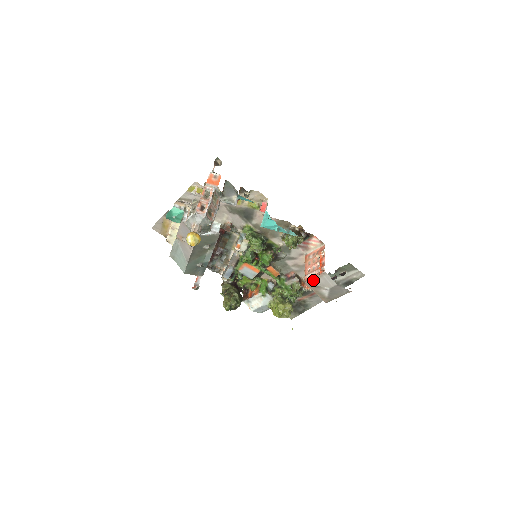
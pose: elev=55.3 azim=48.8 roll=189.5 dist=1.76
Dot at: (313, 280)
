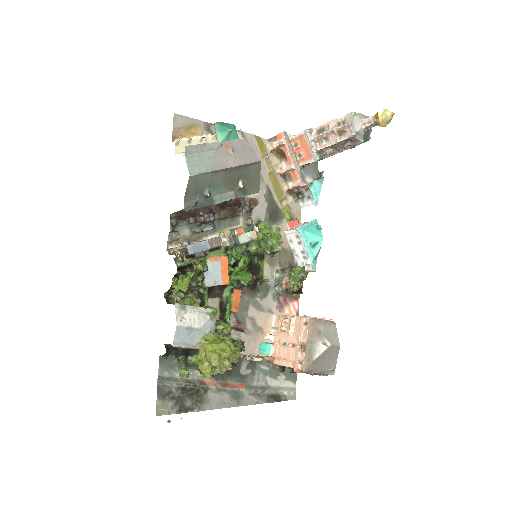
Dot at: (320, 322)
